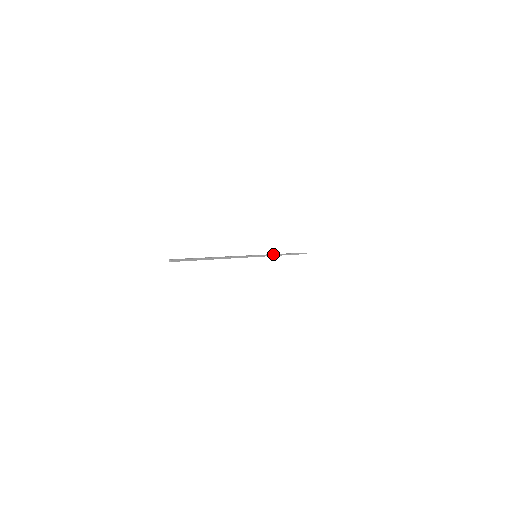
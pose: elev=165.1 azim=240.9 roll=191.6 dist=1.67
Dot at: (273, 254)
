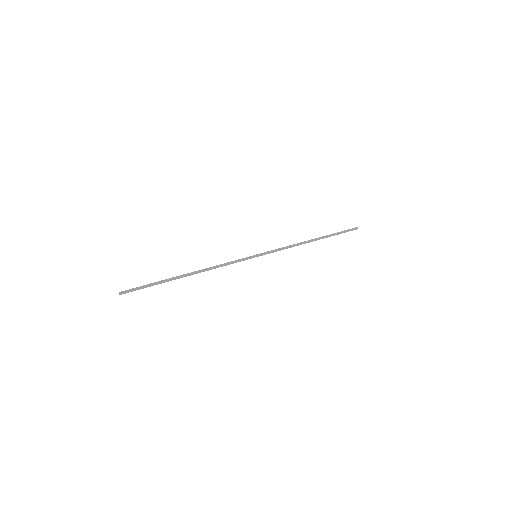
Dot at: (287, 246)
